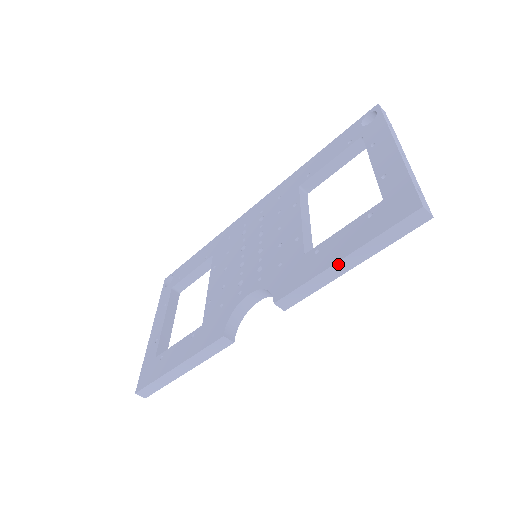
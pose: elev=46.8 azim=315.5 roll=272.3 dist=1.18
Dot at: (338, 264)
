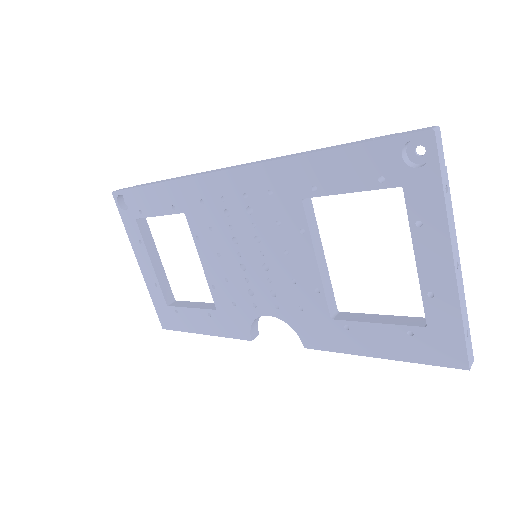
Dot at: (373, 356)
